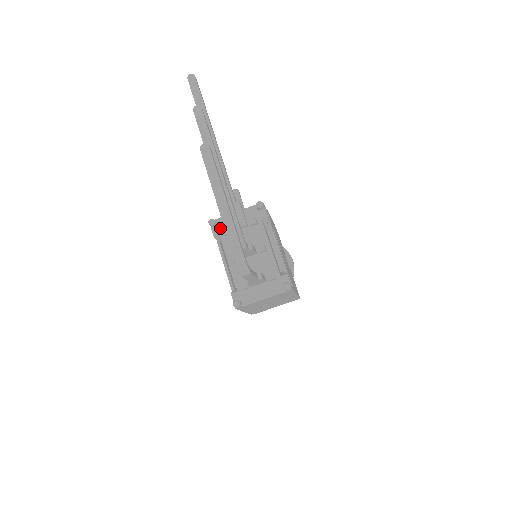
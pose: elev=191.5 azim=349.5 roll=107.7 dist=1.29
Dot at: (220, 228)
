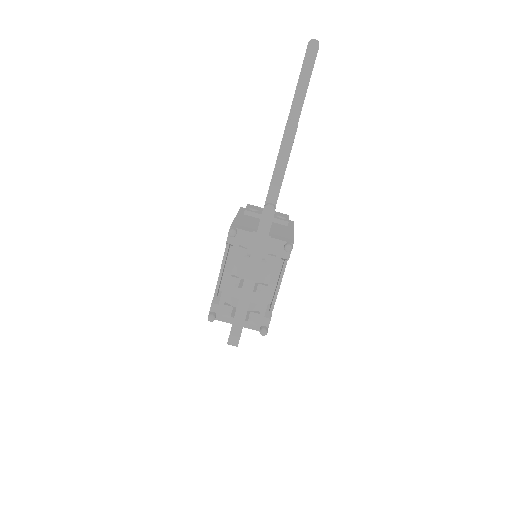
Dot at: (237, 240)
